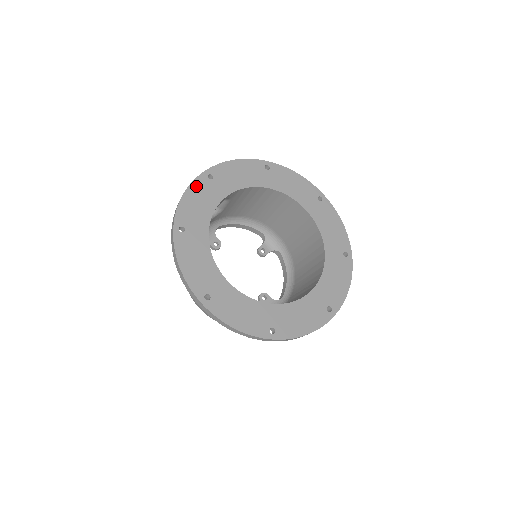
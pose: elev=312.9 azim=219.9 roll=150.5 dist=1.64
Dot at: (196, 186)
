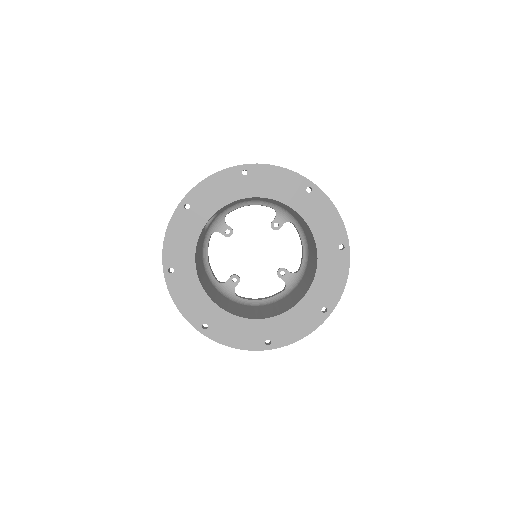
Dot at: (175, 222)
